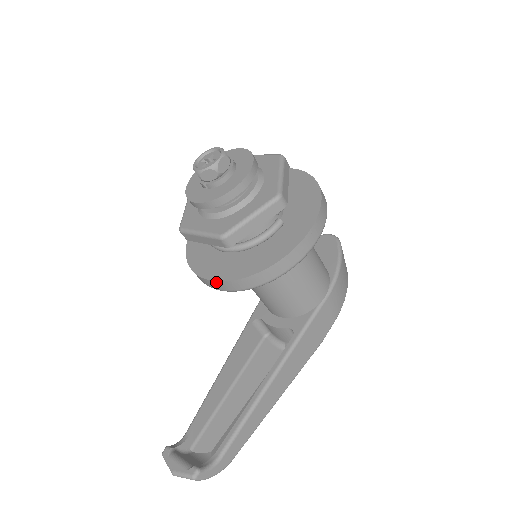
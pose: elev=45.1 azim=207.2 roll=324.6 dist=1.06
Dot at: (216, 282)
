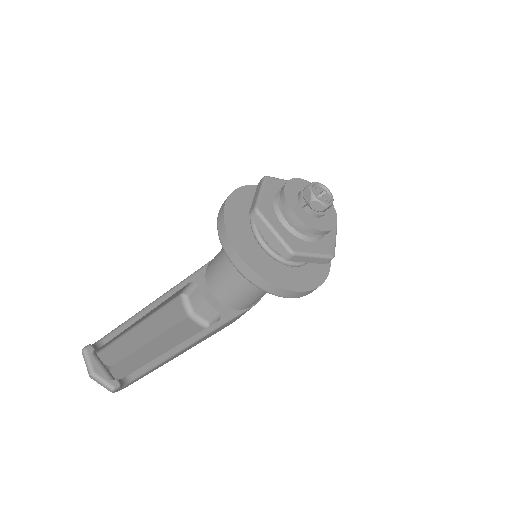
Dot at: (248, 266)
